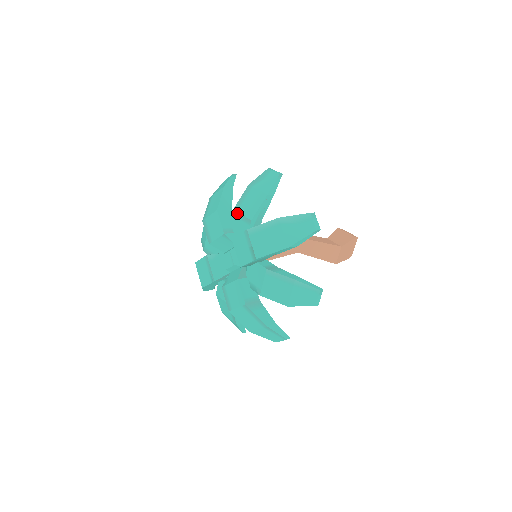
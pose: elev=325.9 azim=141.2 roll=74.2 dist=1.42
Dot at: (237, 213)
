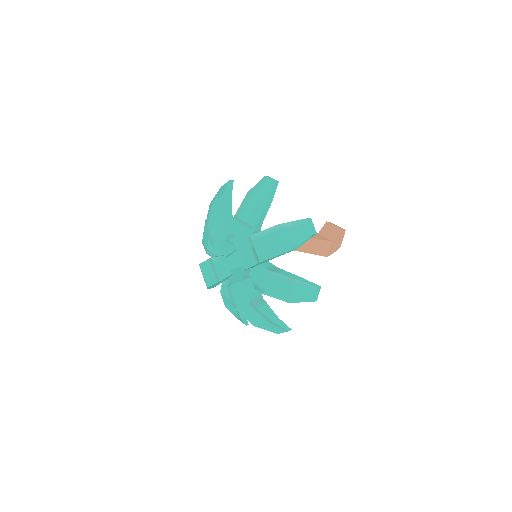
Dot at: (238, 219)
